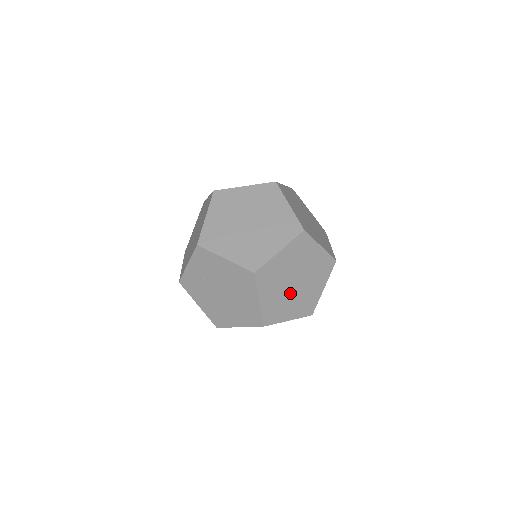
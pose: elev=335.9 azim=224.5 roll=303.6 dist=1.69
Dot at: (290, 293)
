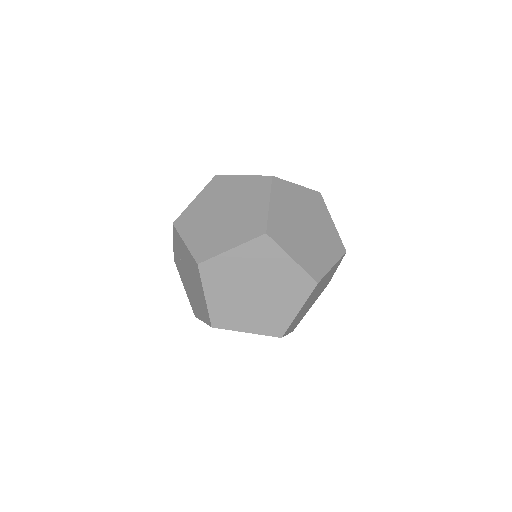
Dot at: (248, 301)
